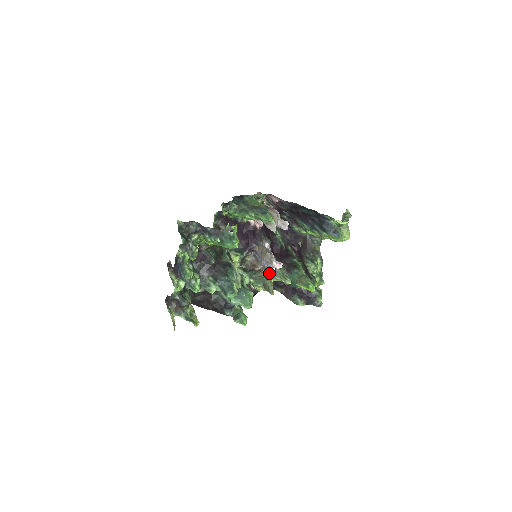
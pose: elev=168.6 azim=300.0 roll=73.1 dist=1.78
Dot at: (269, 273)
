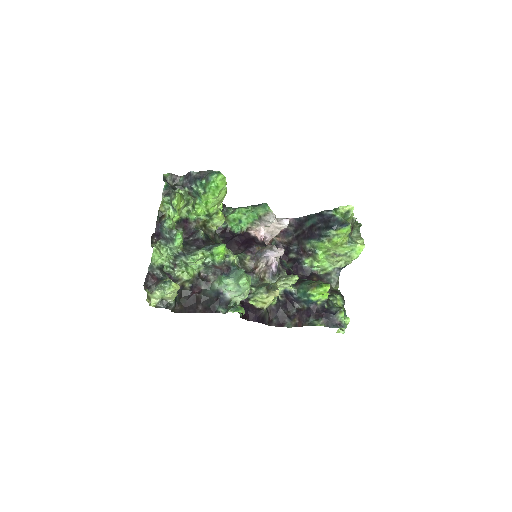
Dot at: (273, 275)
